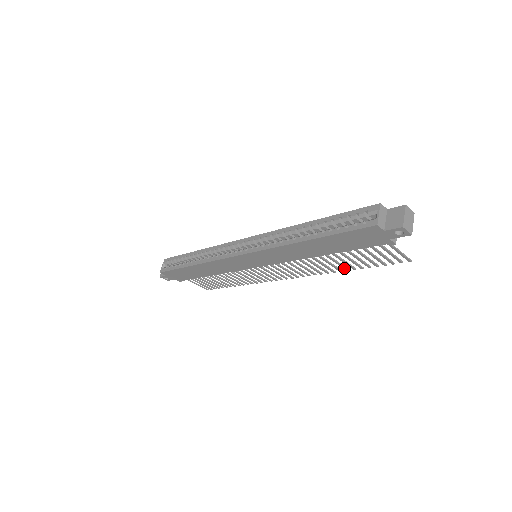
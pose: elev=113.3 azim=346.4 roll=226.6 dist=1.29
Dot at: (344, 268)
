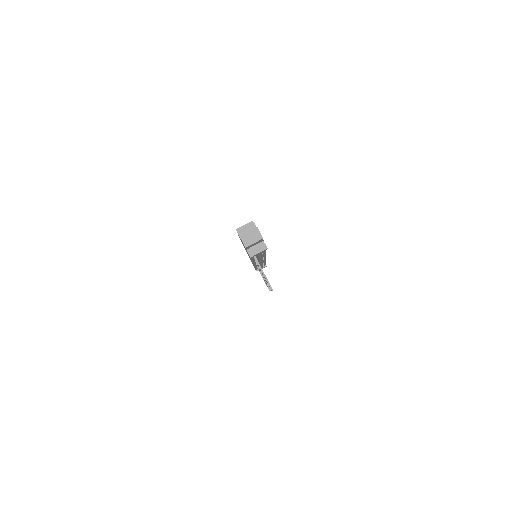
Dot at: occluded
